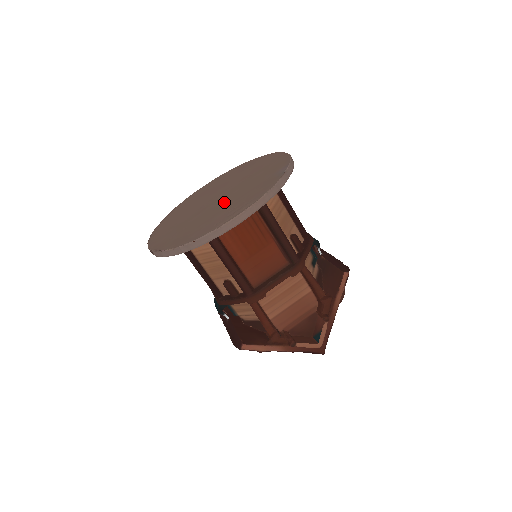
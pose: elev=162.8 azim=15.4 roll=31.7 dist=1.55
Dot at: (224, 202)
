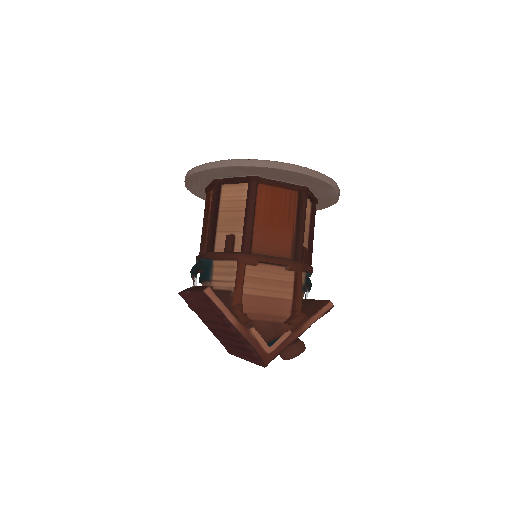
Dot at: occluded
